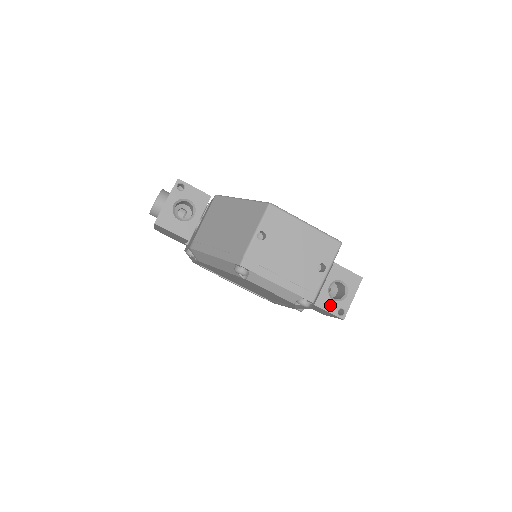
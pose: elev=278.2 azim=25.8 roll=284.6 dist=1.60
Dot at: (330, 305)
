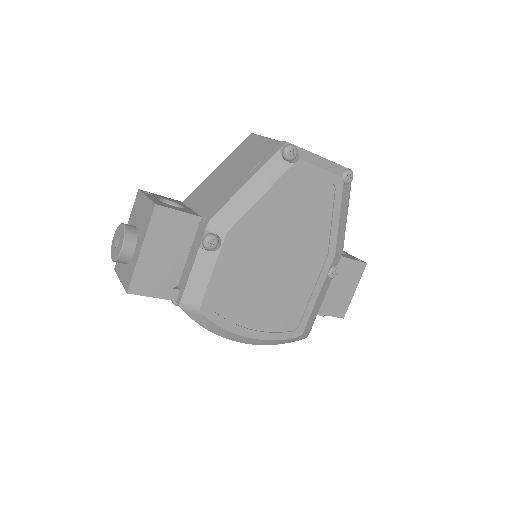
Dot at: (347, 256)
